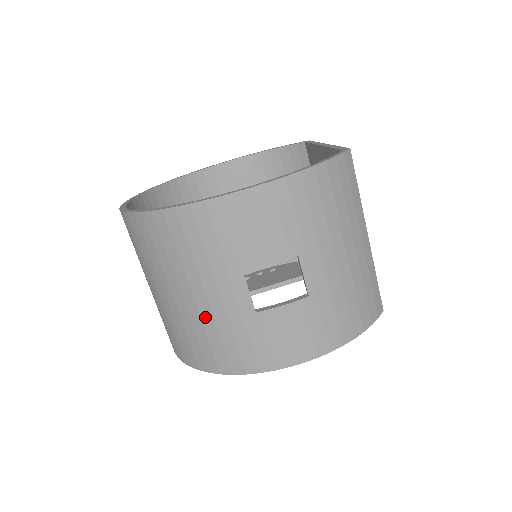
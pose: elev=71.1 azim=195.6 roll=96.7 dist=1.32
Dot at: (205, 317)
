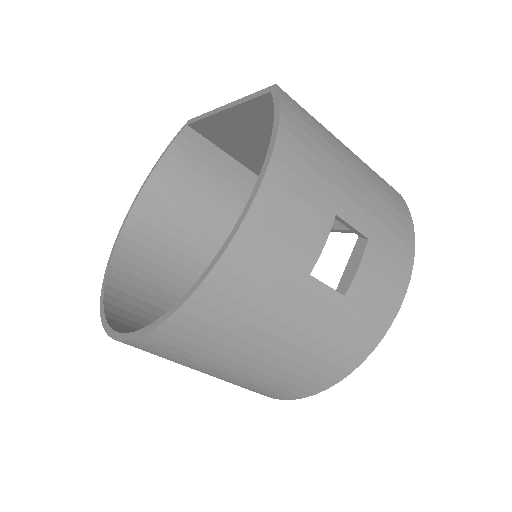
Dot at: (304, 345)
